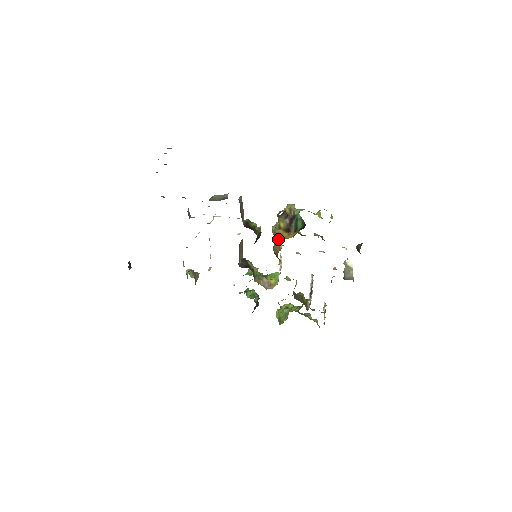
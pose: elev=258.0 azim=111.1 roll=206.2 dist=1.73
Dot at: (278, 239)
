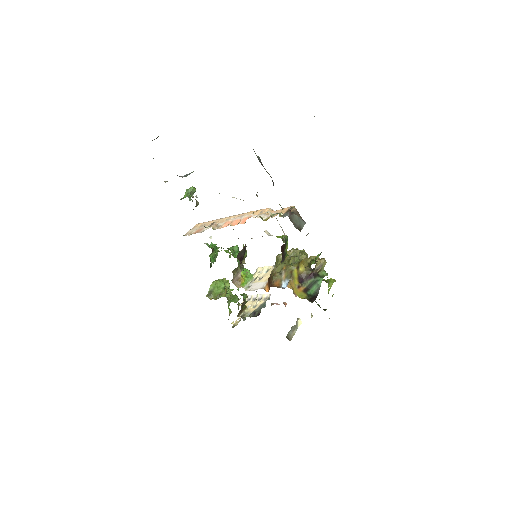
Dot at: (287, 275)
